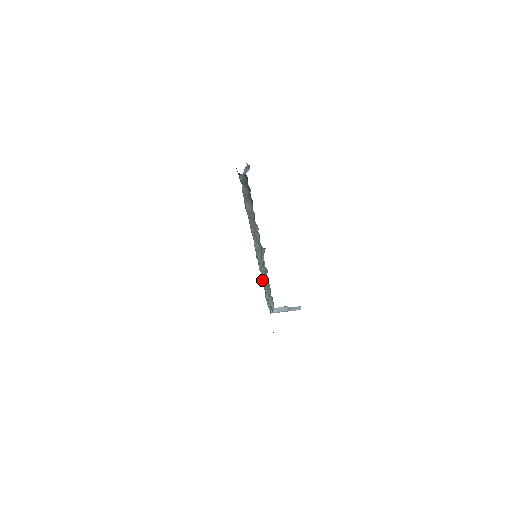
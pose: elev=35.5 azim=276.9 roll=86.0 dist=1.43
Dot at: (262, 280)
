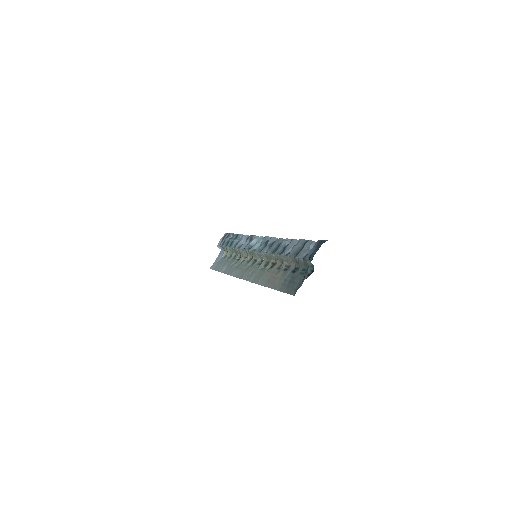
Dot at: (239, 249)
